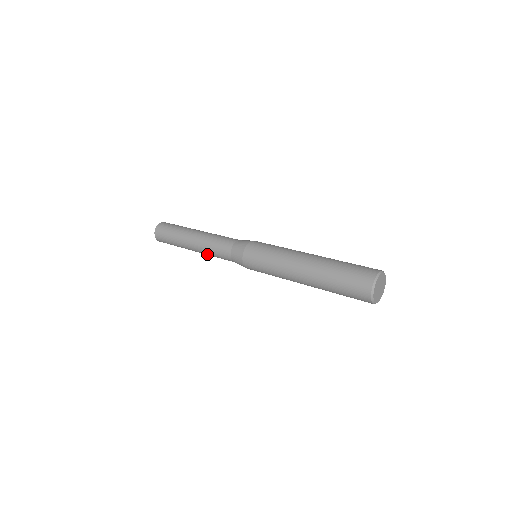
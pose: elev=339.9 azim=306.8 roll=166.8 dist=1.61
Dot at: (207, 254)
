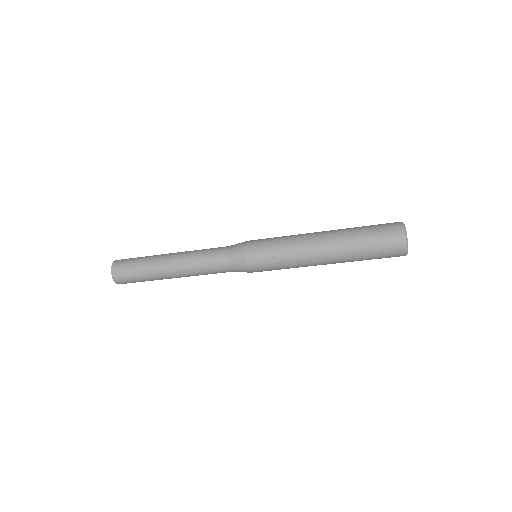
Dot at: (189, 257)
